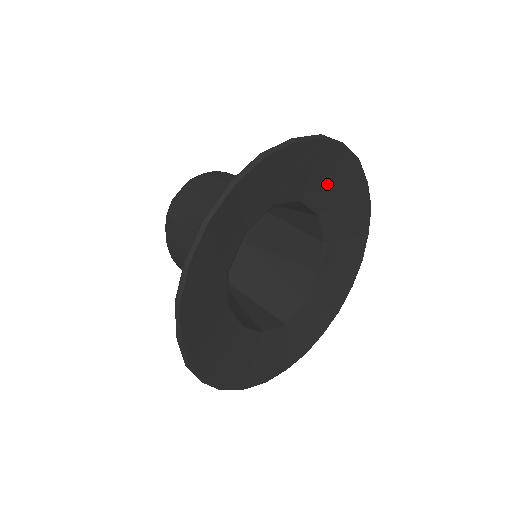
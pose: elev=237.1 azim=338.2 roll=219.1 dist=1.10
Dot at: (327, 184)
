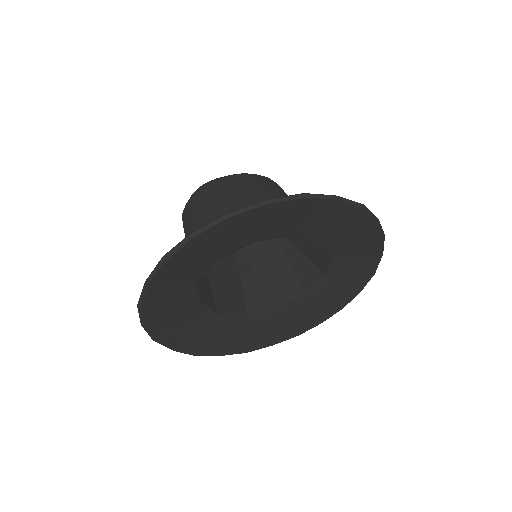
Dot at: (225, 242)
